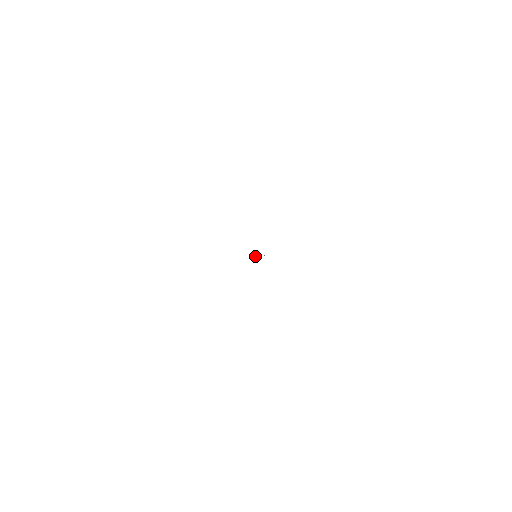
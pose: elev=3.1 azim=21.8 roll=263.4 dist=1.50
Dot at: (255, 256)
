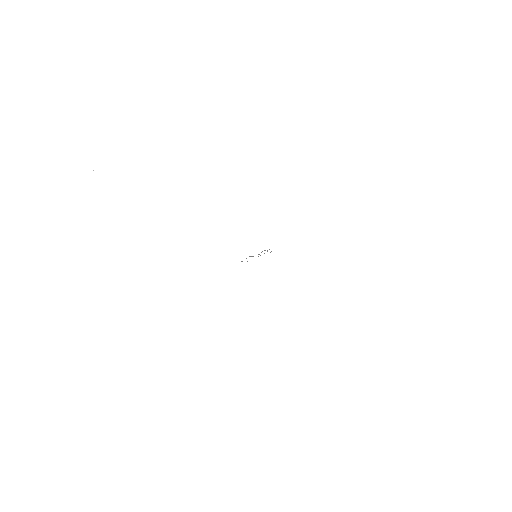
Dot at: occluded
